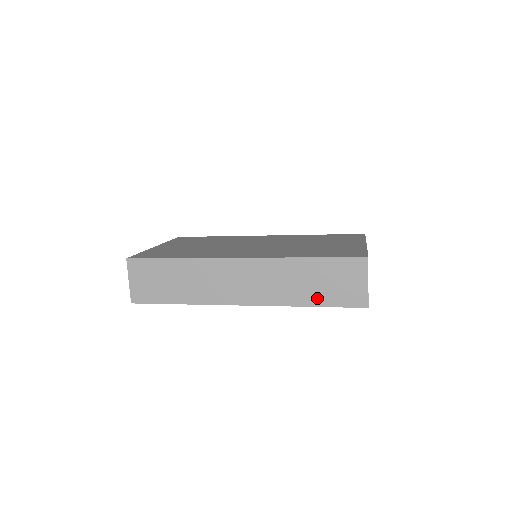
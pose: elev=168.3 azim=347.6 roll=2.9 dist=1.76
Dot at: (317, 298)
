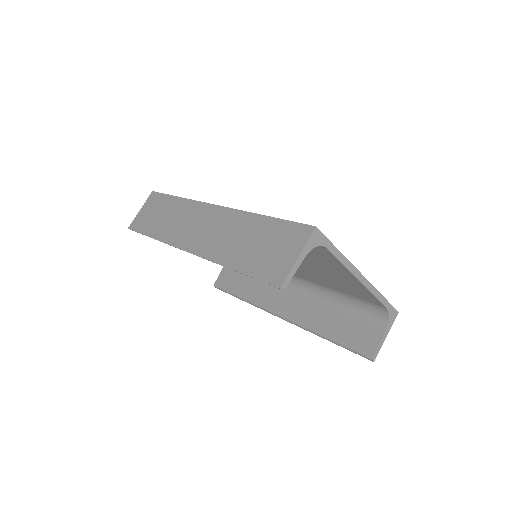
Dot at: (243, 261)
